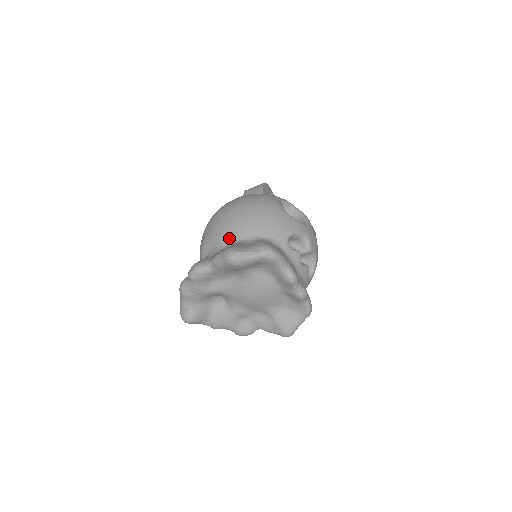
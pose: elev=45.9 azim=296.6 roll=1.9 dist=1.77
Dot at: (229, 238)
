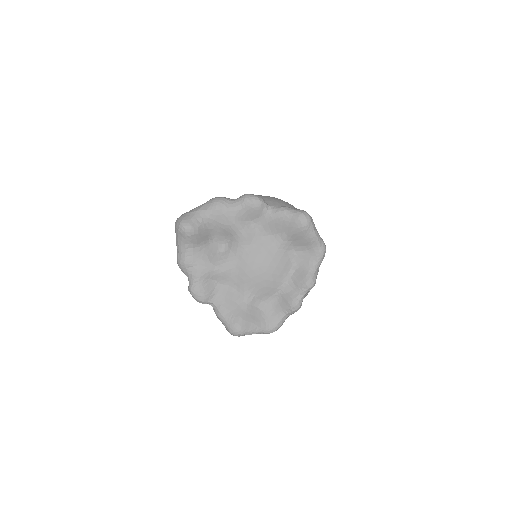
Dot at: occluded
